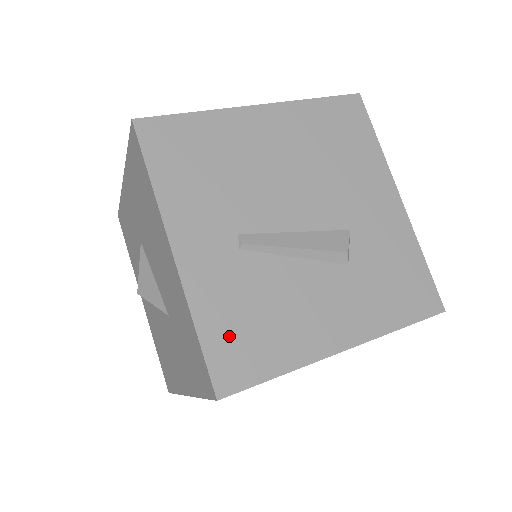
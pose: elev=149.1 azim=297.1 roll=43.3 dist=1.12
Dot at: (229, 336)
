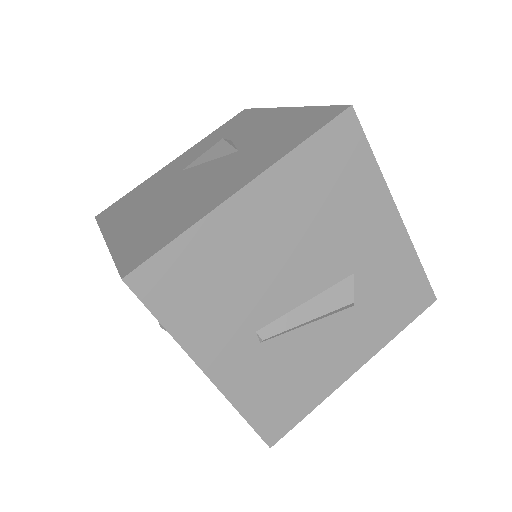
Dot at: (268, 408)
